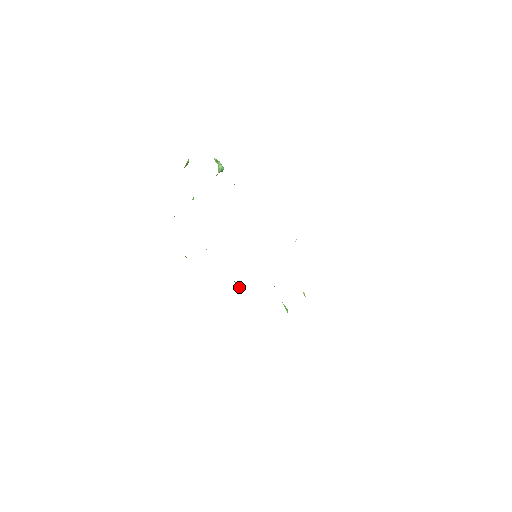
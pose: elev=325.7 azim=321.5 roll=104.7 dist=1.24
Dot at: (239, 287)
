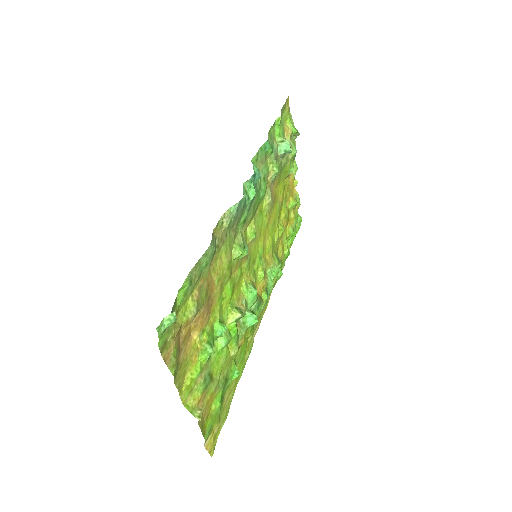
Dot at: (272, 278)
